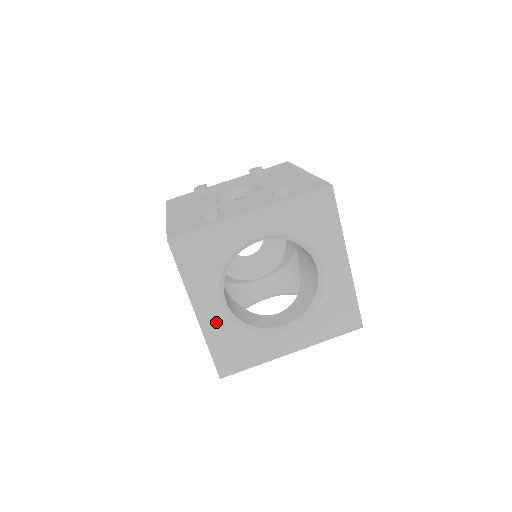
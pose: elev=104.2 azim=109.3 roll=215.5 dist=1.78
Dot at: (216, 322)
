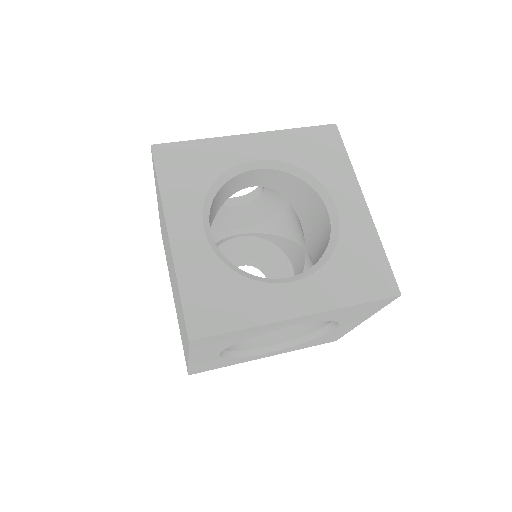
Dot at: (194, 250)
